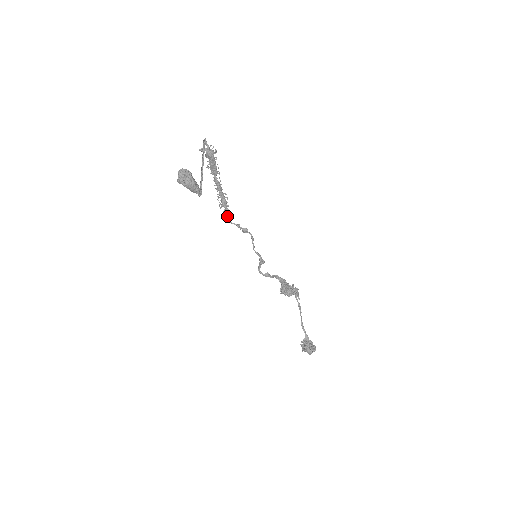
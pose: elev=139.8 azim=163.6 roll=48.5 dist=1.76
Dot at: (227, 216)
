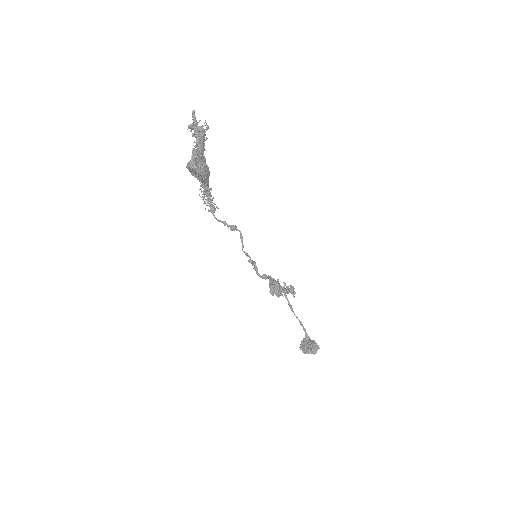
Dot at: (213, 213)
